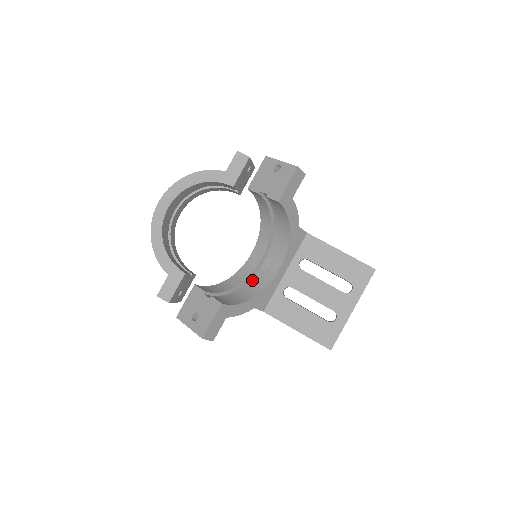
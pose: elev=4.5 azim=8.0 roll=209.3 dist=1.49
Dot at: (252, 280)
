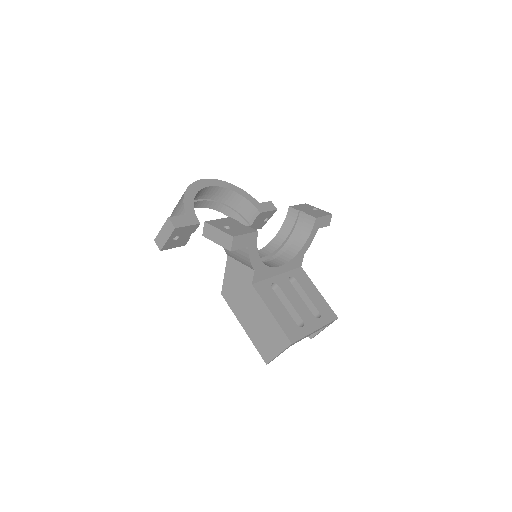
Dot at: occluded
